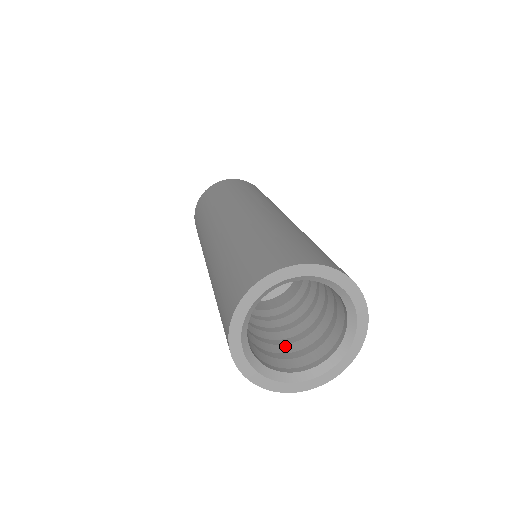
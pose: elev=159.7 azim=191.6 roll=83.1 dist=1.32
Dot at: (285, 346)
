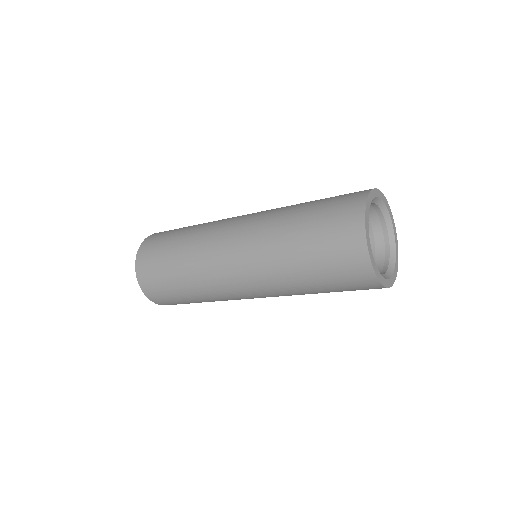
Dot at: occluded
